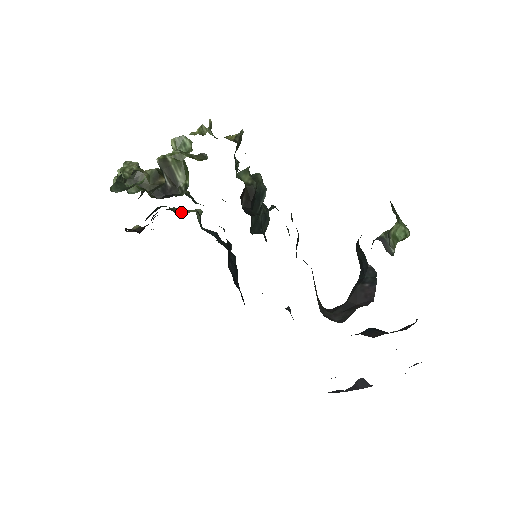
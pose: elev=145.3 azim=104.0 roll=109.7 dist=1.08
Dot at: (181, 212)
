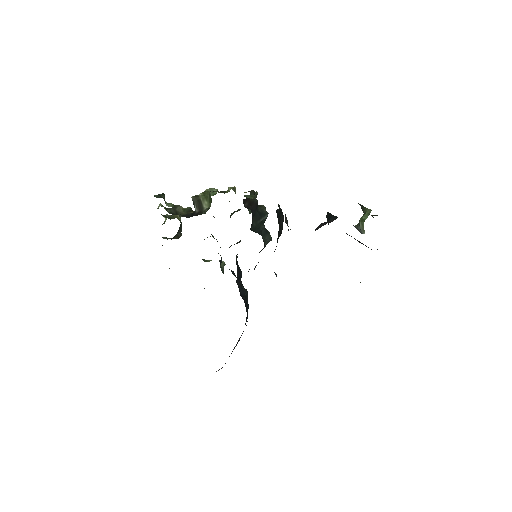
Dot at: (208, 261)
